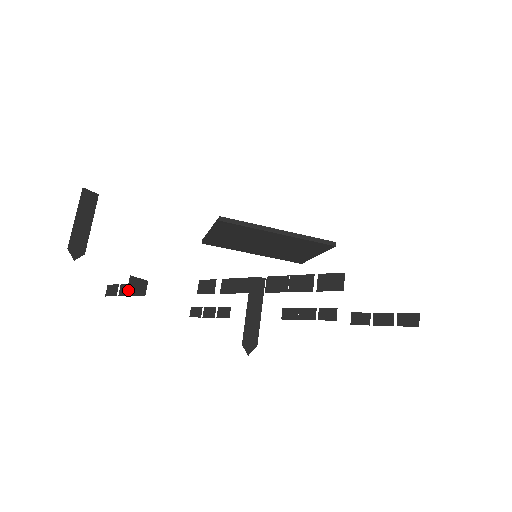
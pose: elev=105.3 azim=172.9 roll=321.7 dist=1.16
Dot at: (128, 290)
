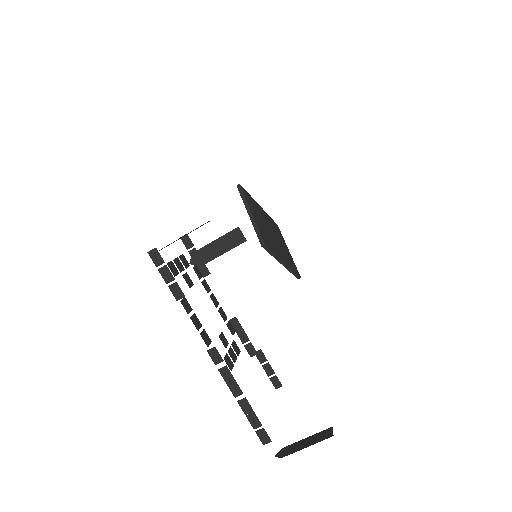
Dot at: (168, 278)
